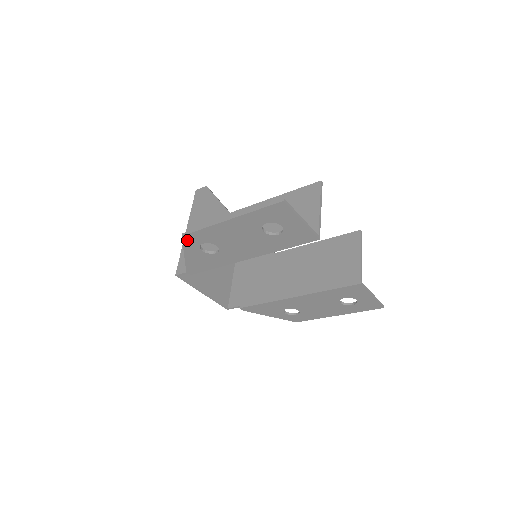
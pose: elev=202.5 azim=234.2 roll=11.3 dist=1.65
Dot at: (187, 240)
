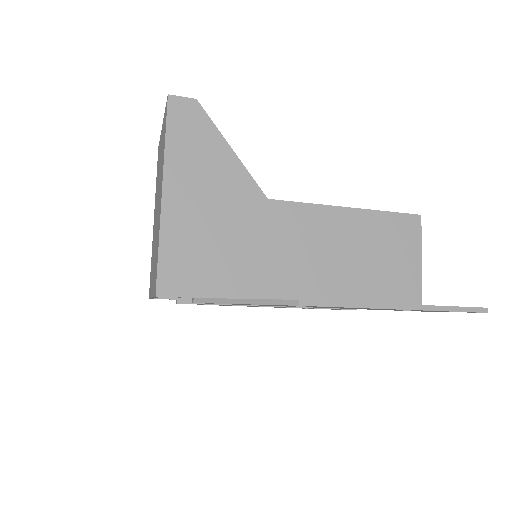
Dot at: (292, 305)
